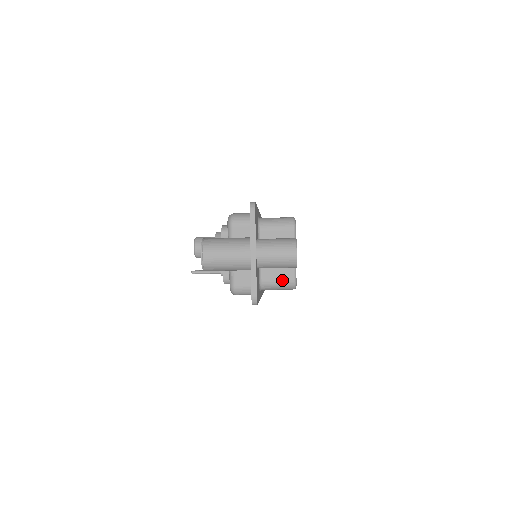
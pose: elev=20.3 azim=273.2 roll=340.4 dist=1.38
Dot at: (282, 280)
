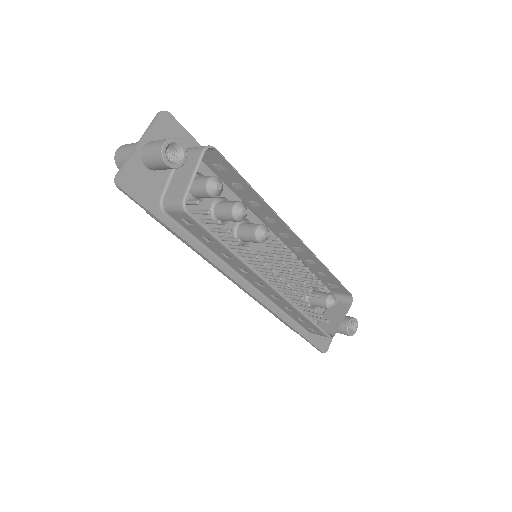
Dot at: (176, 197)
